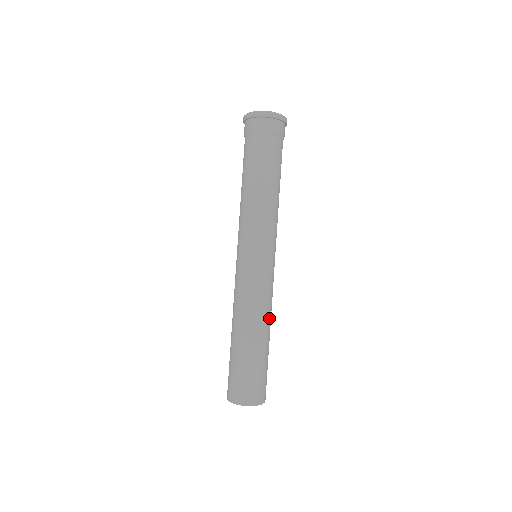
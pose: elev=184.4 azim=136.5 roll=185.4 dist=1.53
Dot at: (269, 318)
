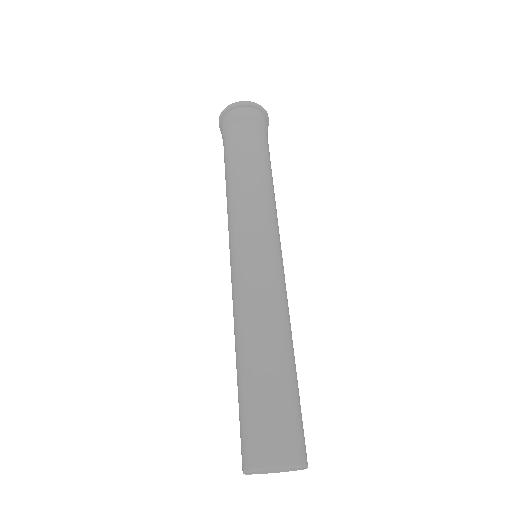
Dot at: (276, 324)
